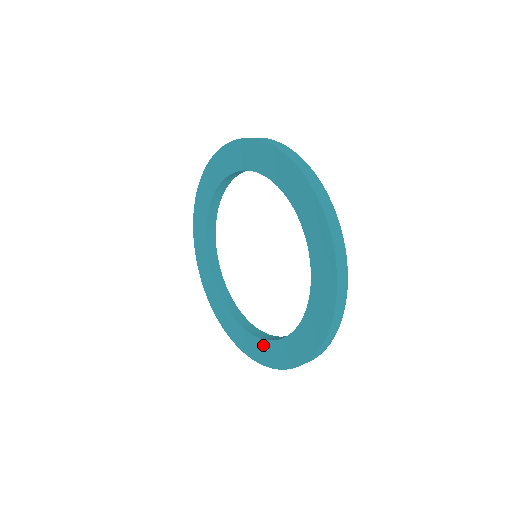
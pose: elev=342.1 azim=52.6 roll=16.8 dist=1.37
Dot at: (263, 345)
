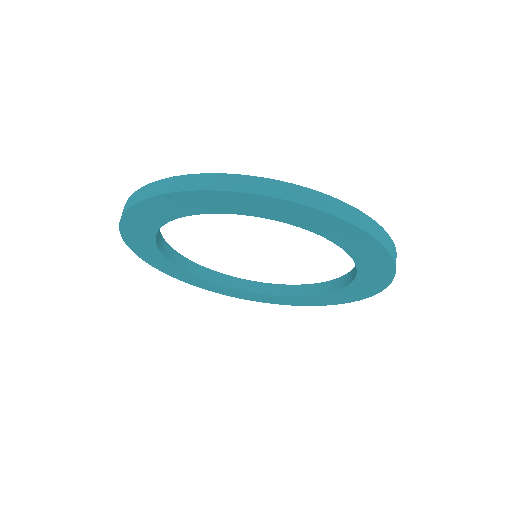
Dot at: (246, 294)
